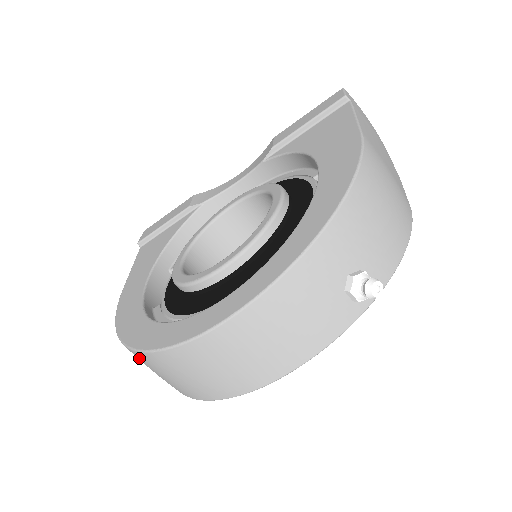
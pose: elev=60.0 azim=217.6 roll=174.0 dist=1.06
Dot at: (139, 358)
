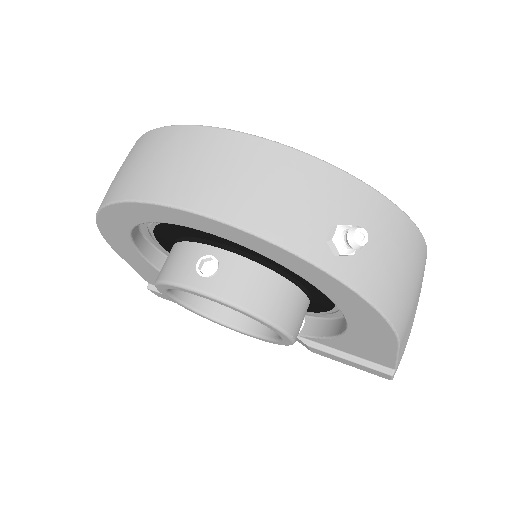
Dot at: (135, 147)
